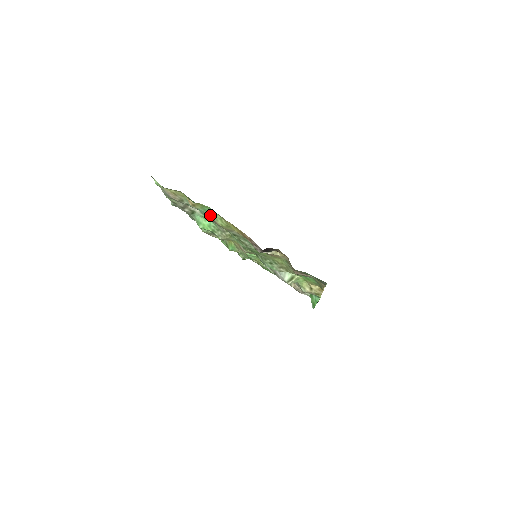
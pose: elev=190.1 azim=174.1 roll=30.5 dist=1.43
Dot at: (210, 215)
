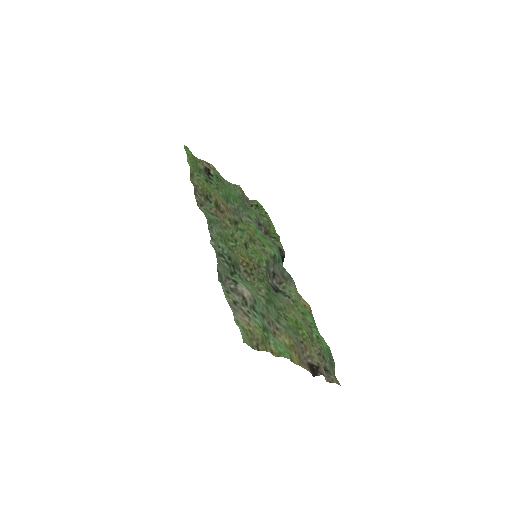
Dot at: (276, 341)
